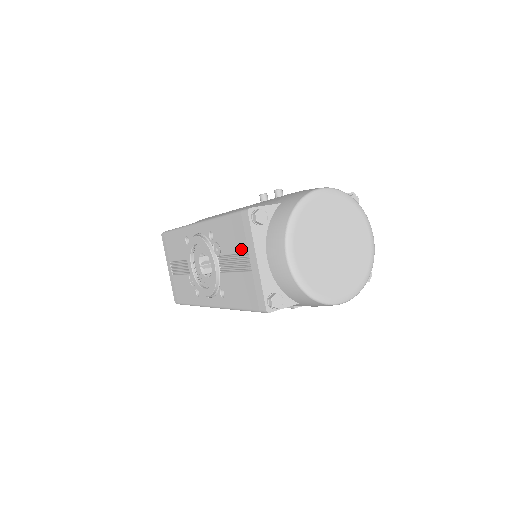
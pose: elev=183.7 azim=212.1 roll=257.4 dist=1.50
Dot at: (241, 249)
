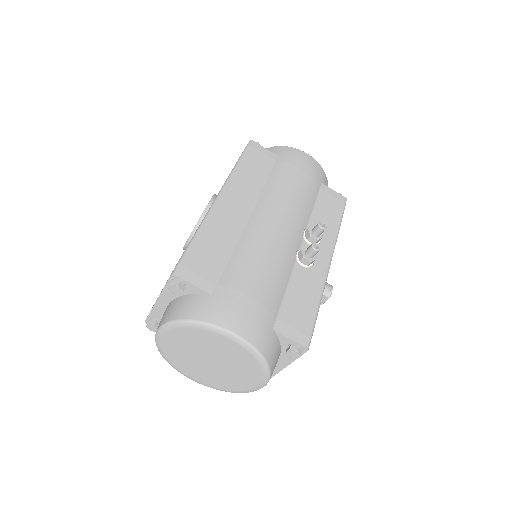
Dot at: occluded
